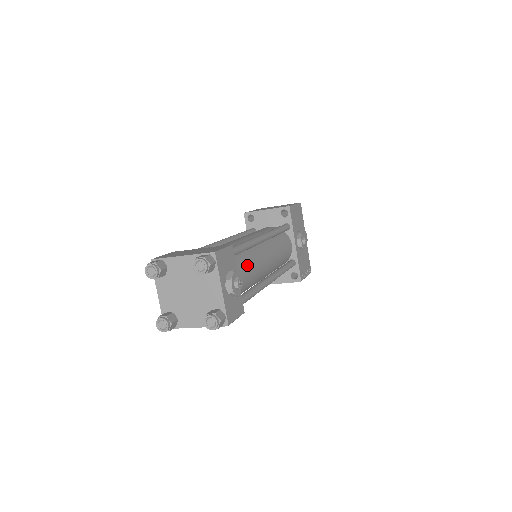
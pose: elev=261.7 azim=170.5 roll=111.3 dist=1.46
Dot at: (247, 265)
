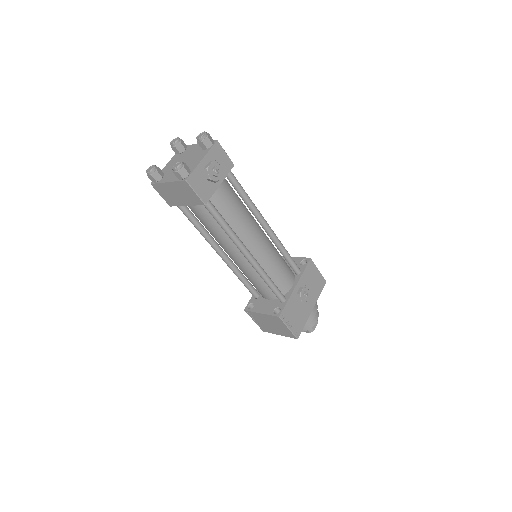
Dot at: (237, 204)
